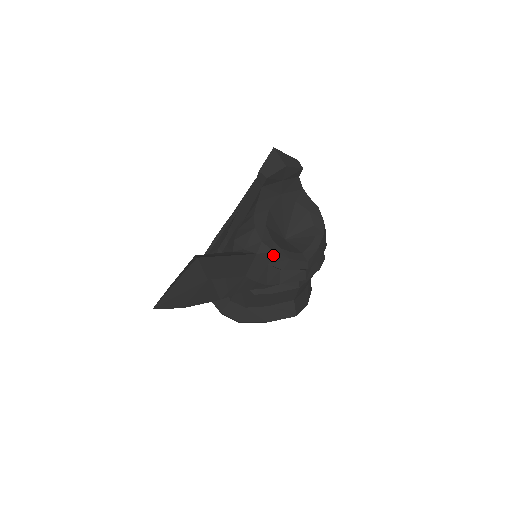
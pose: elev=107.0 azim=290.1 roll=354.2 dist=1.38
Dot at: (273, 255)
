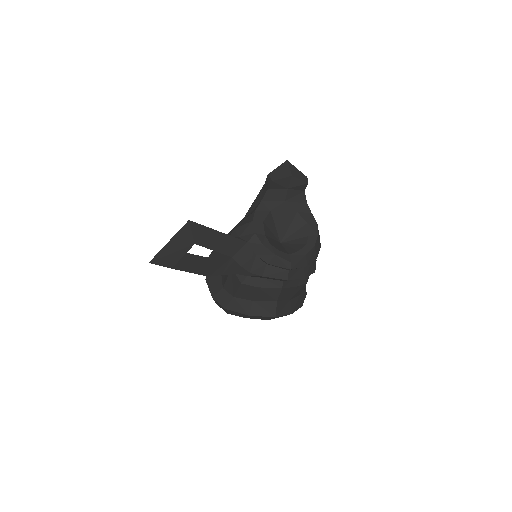
Dot at: (262, 247)
